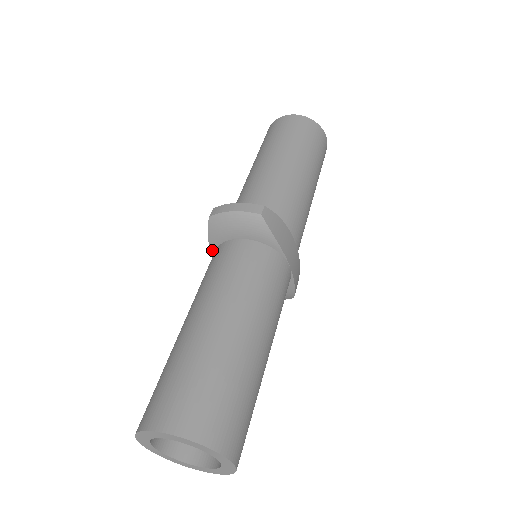
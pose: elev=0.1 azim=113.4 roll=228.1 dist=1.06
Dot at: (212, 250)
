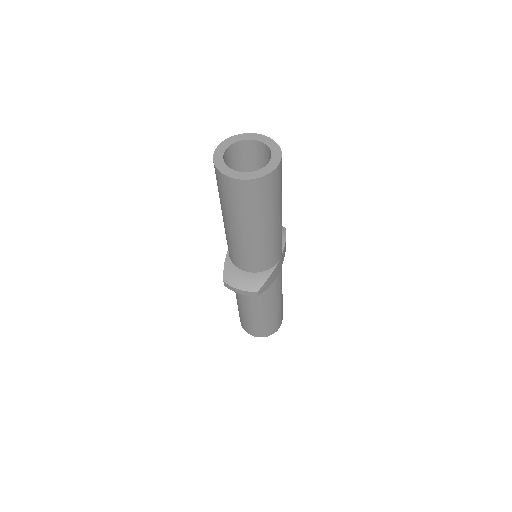
Dot at: occluded
